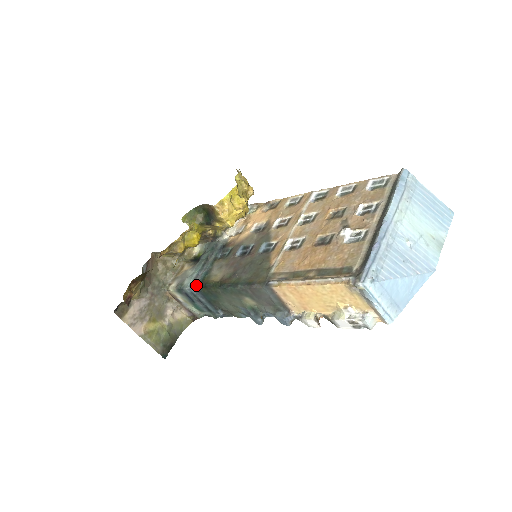
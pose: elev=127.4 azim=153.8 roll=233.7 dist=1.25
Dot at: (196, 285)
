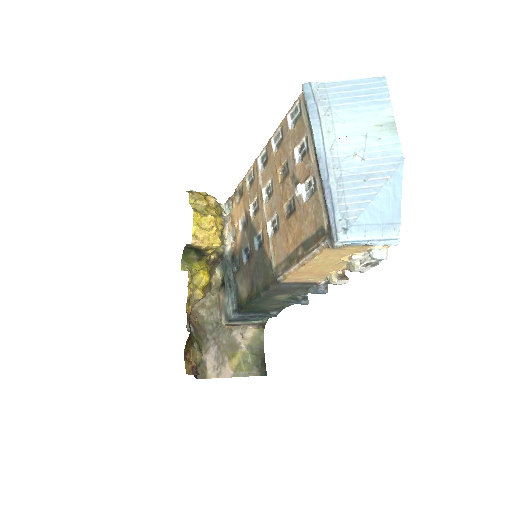
Dot at: (236, 309)
